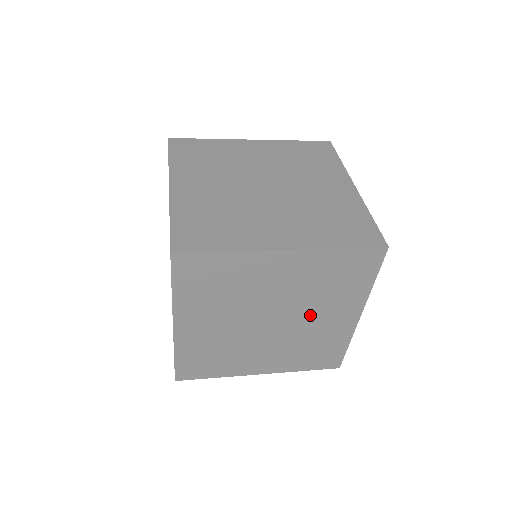
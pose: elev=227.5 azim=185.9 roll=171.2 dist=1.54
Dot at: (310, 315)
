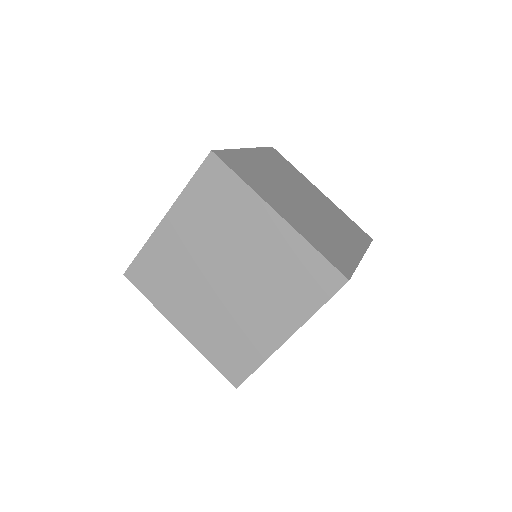
Dot at: (308, 194)
